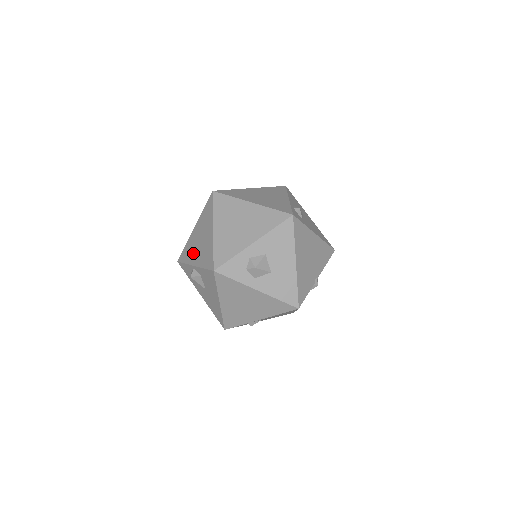
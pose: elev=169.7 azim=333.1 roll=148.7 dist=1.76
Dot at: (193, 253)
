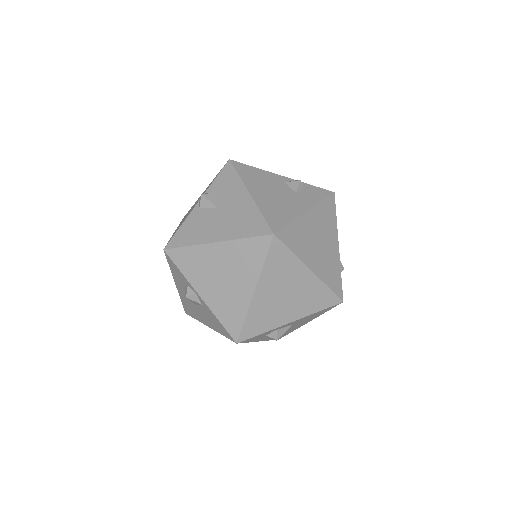
Dot at: (203, 278)
